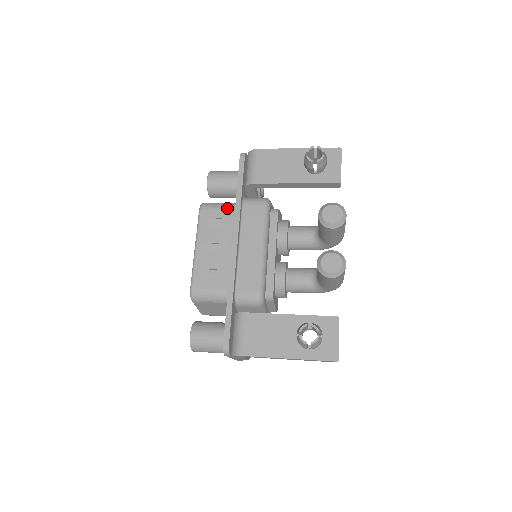
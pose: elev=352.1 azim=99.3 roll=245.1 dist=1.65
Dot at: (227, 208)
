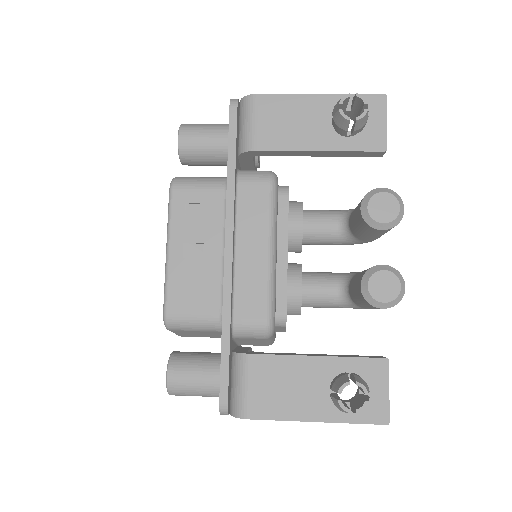
Dot at: (212, 187)
